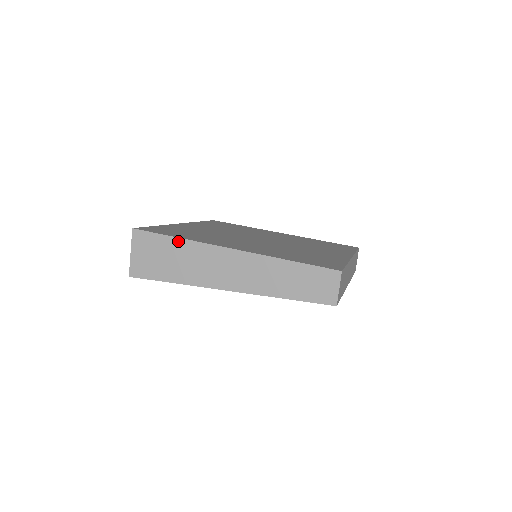
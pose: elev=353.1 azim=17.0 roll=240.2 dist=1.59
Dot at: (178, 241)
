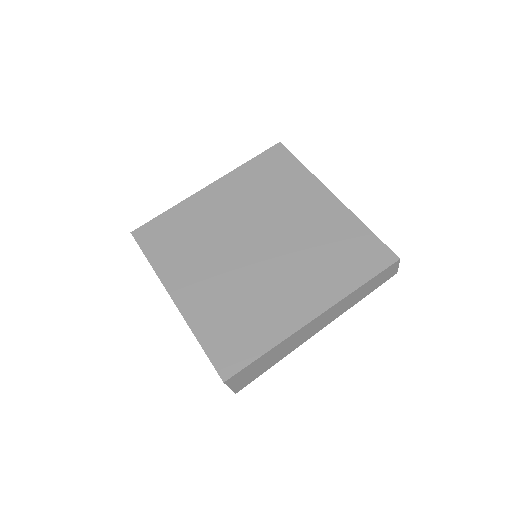
Dot at: (270, 352)
